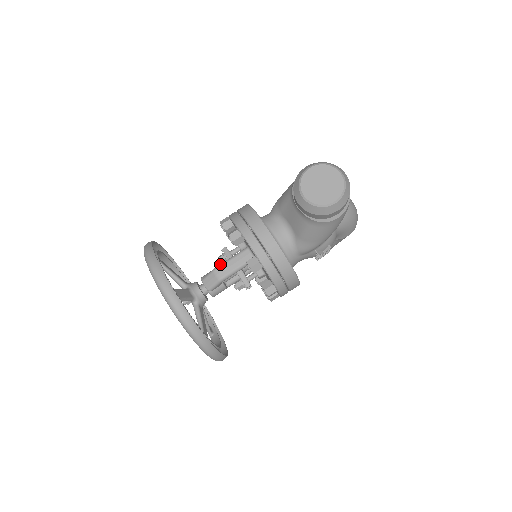
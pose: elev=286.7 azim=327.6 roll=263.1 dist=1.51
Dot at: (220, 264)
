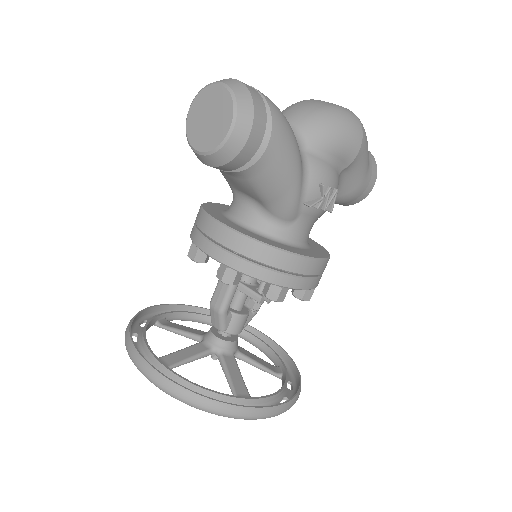
Dot at: (213, 293)
